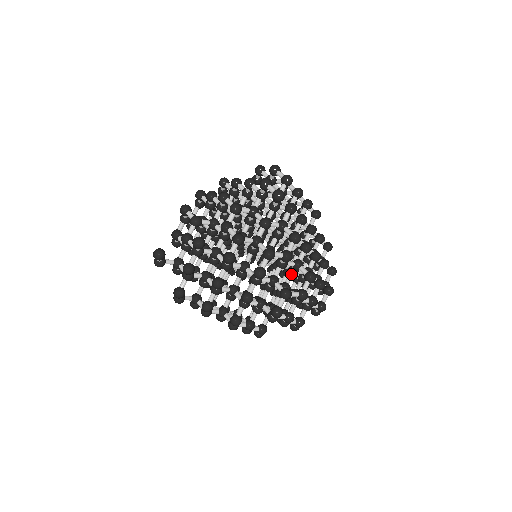
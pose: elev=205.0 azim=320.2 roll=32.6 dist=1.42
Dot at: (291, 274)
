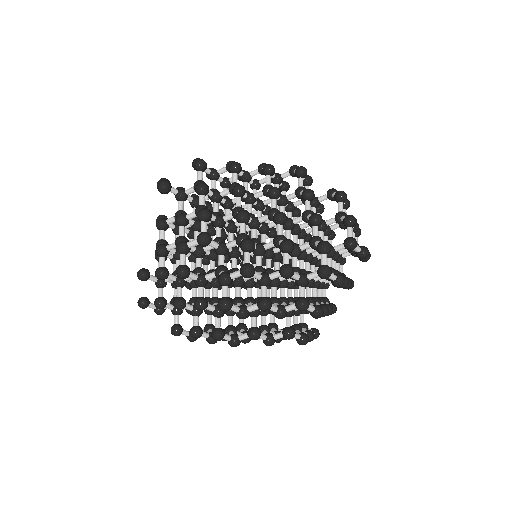
Dot at: (255, 254)
